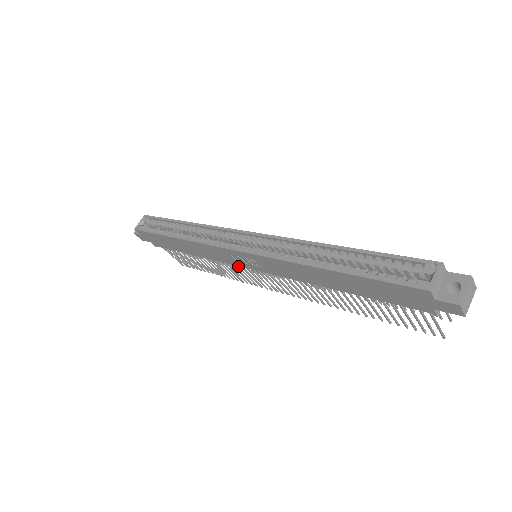
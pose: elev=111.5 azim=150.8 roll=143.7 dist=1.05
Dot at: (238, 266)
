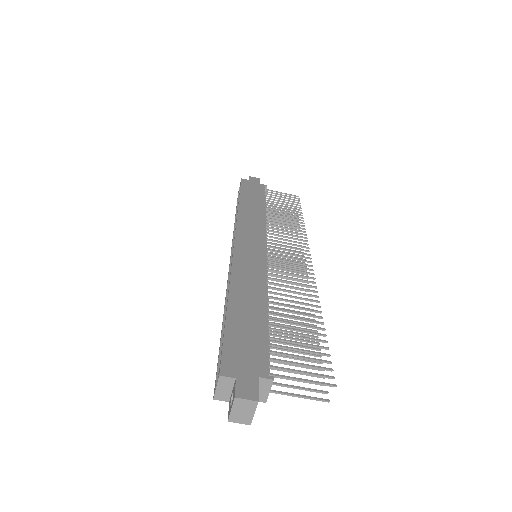
Dot at: occluded
